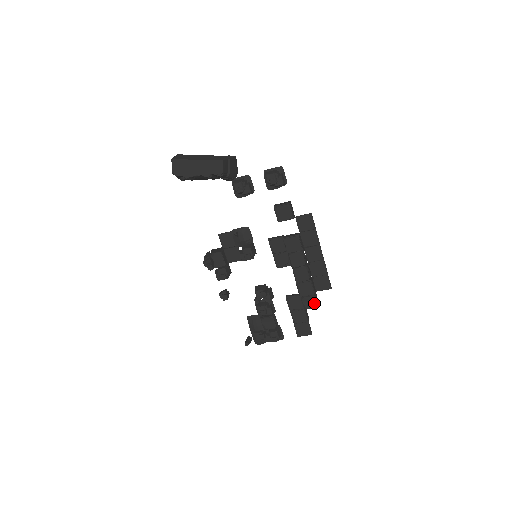
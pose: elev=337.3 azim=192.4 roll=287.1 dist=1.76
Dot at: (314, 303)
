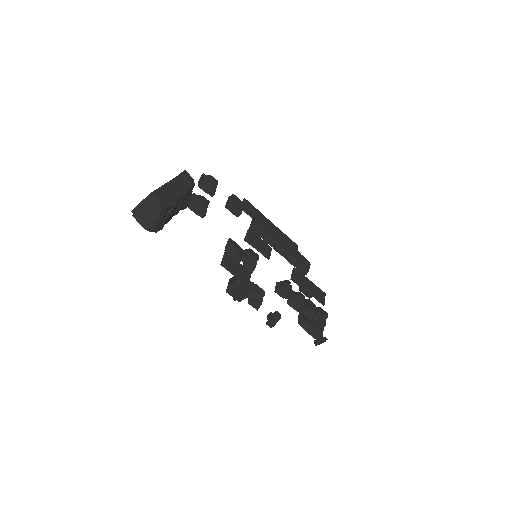
Dot at: (307, 261)
